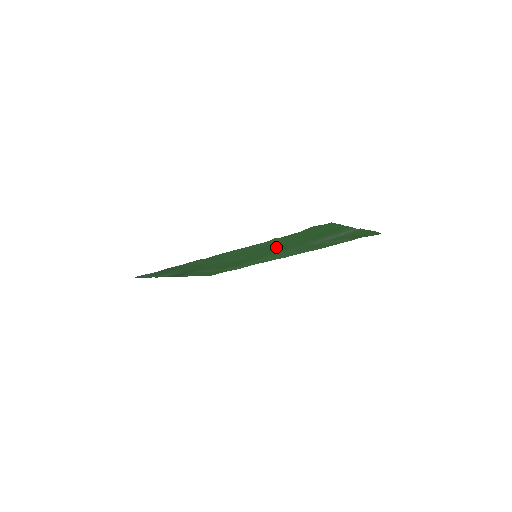
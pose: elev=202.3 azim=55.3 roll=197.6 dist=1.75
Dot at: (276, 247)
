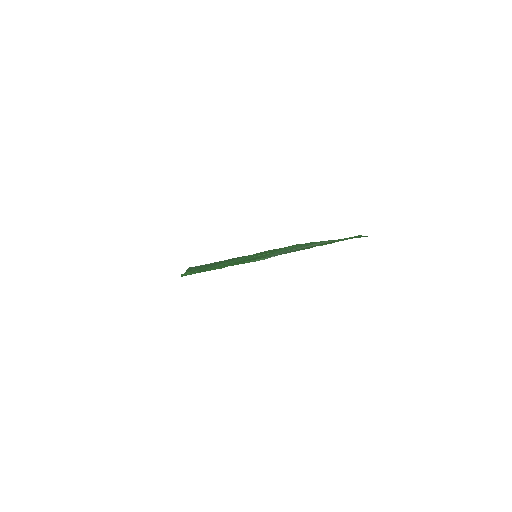
Dot at: (237, 261)
